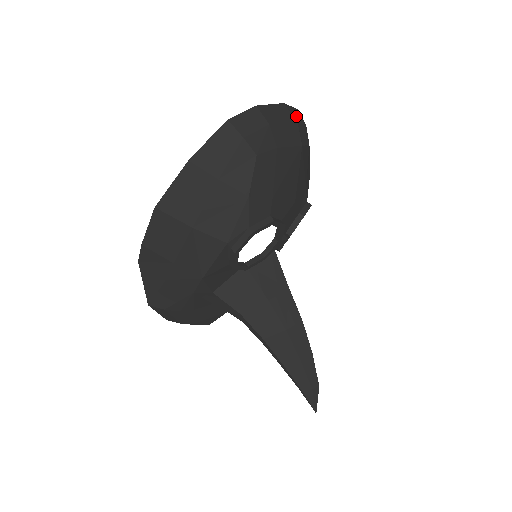
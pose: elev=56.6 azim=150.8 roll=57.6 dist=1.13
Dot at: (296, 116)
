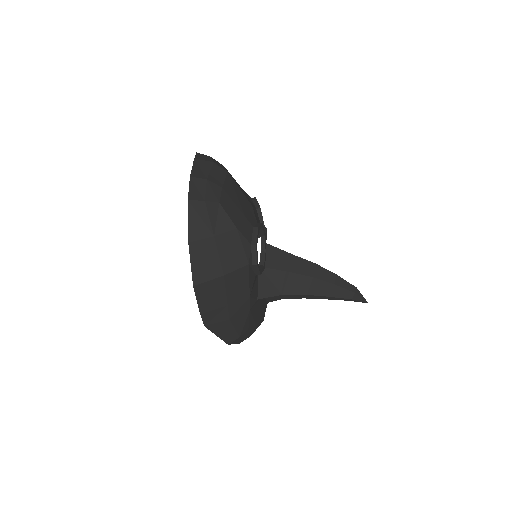
Dot at: (204, 158)
